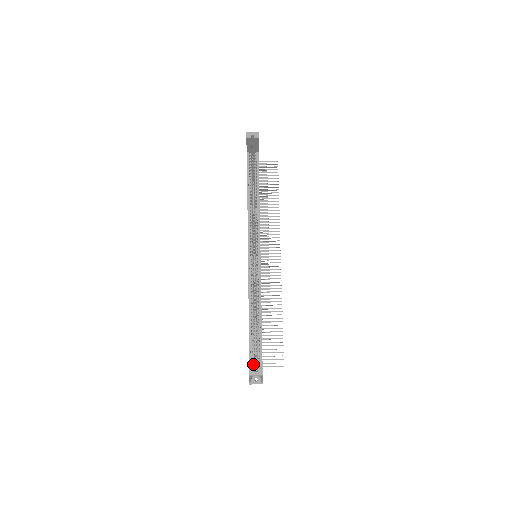
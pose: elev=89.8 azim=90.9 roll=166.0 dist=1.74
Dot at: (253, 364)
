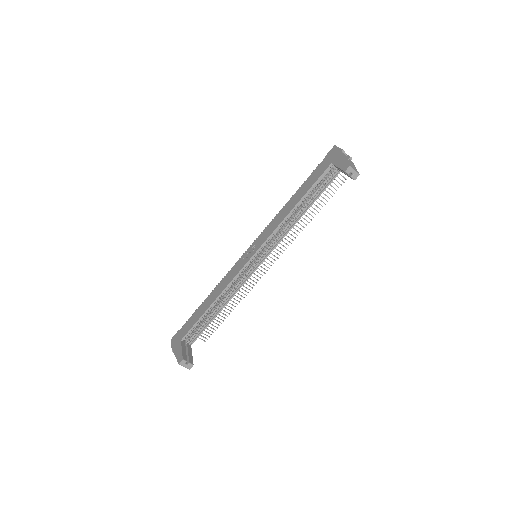
Dot at: (186, 339)
